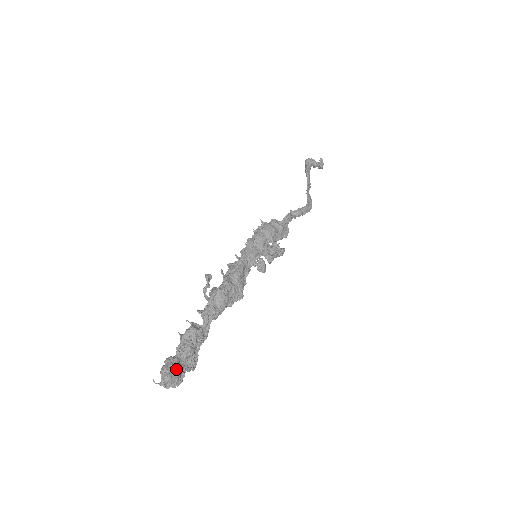
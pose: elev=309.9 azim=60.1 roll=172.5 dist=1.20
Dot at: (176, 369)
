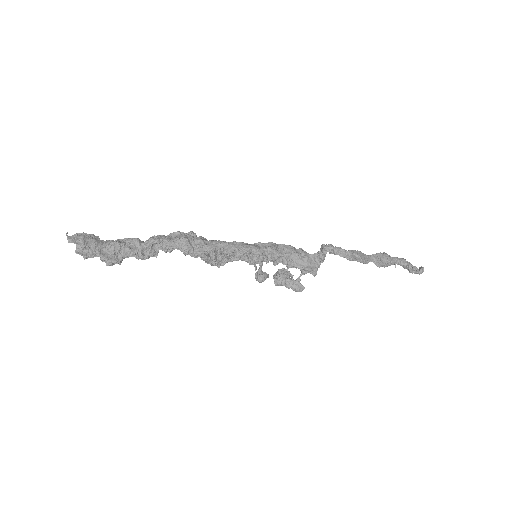
Dot at: (90, 241)
